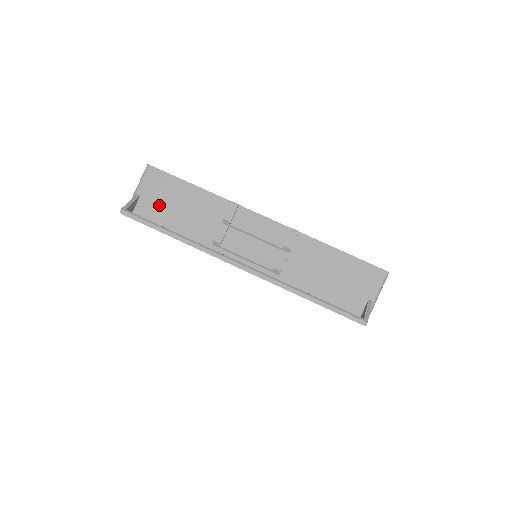
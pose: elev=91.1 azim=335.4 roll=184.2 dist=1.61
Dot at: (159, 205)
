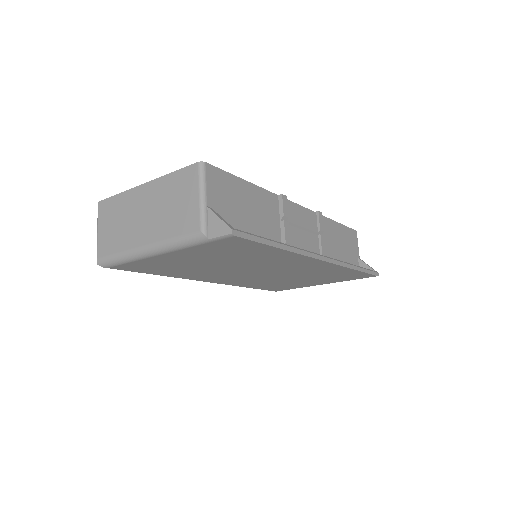
Dot at: (231, 215)
